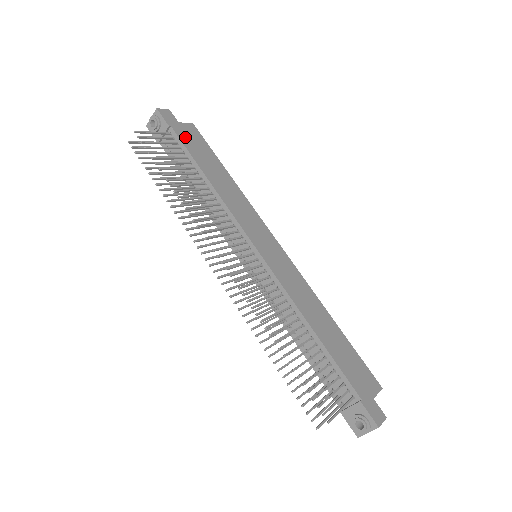
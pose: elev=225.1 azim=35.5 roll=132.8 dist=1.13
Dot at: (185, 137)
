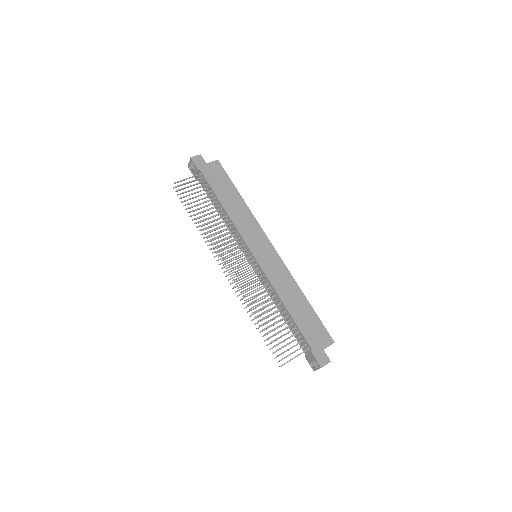
Dot at: (210, 175)
